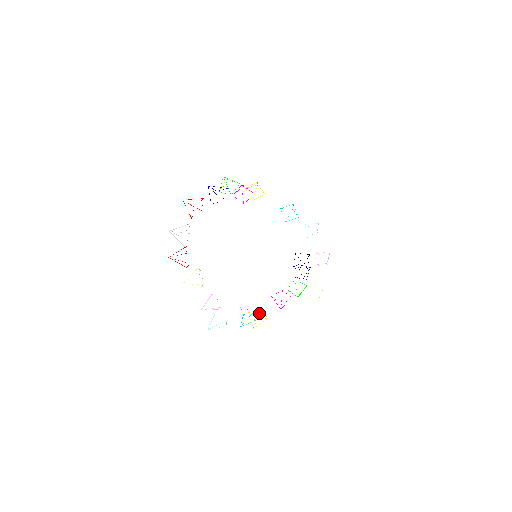
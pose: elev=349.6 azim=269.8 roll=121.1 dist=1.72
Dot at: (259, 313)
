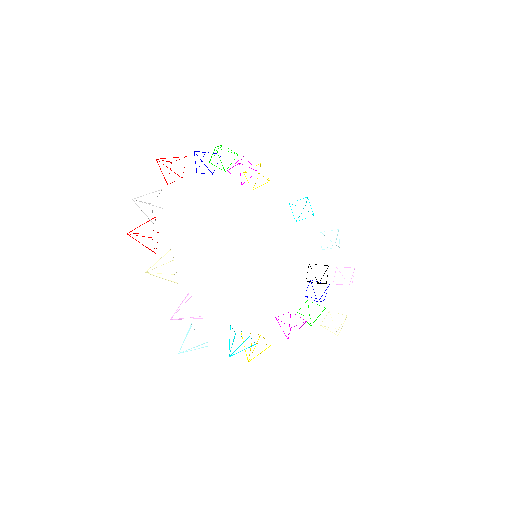
Dot at: occluded
